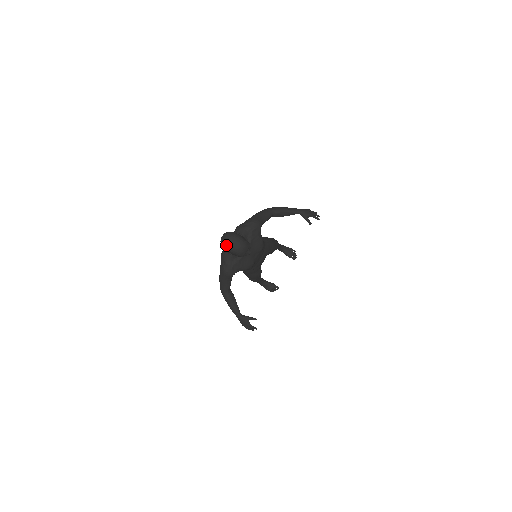
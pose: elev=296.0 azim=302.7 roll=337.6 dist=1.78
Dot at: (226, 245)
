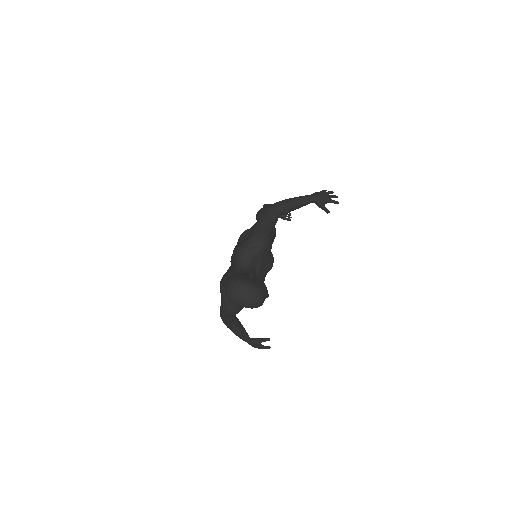
Dot at: (236, 301)
